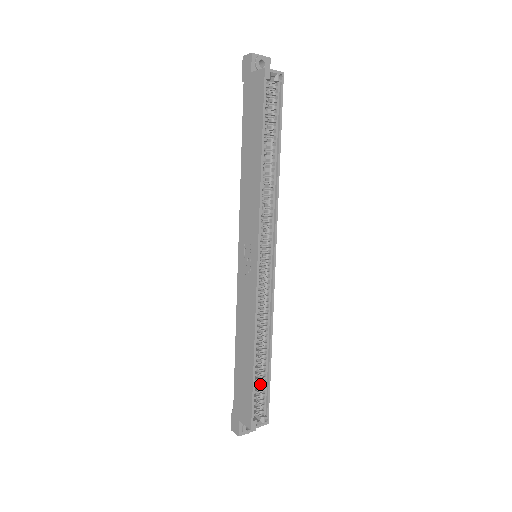
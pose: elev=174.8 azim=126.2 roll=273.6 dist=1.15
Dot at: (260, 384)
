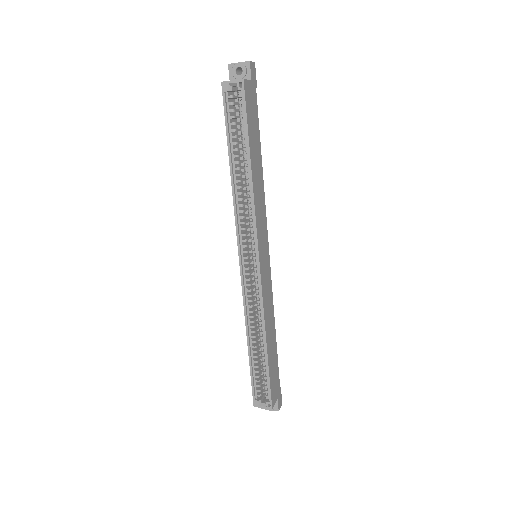
Dot at: (263, 371)
